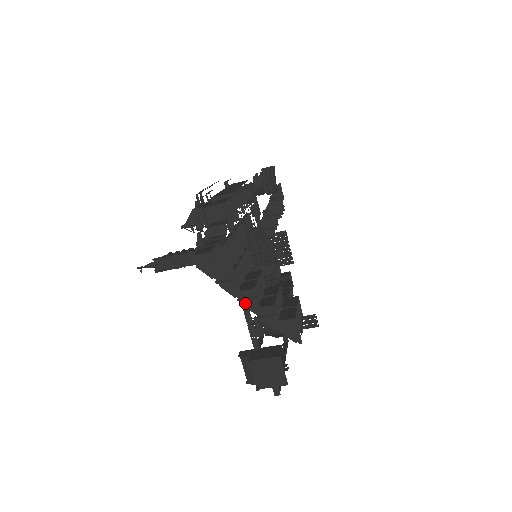
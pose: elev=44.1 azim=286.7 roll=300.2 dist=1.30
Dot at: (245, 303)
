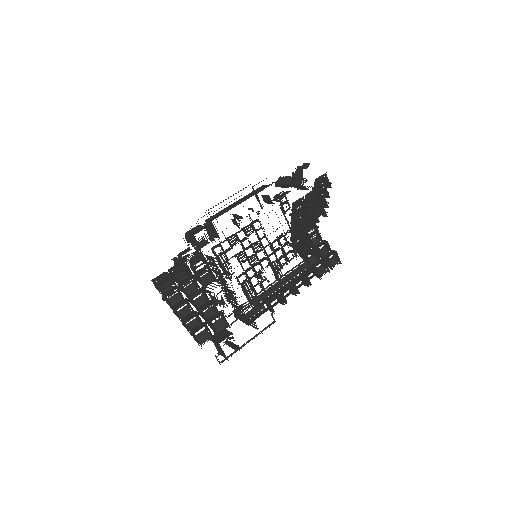
Dot at: occluded
